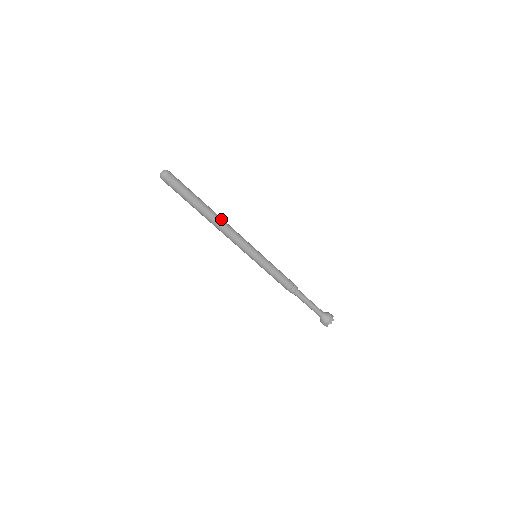
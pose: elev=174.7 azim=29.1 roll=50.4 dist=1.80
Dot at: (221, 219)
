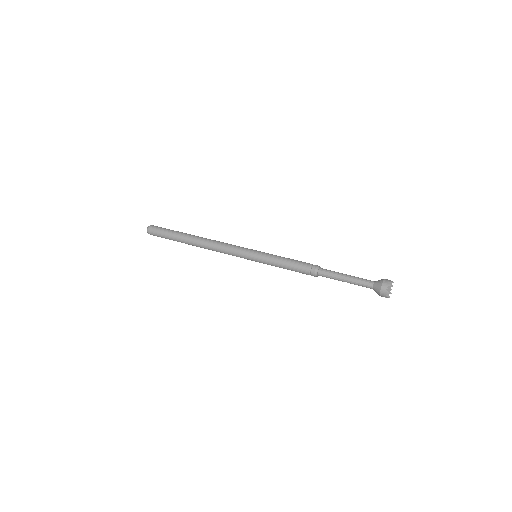
Dot at: occluded
